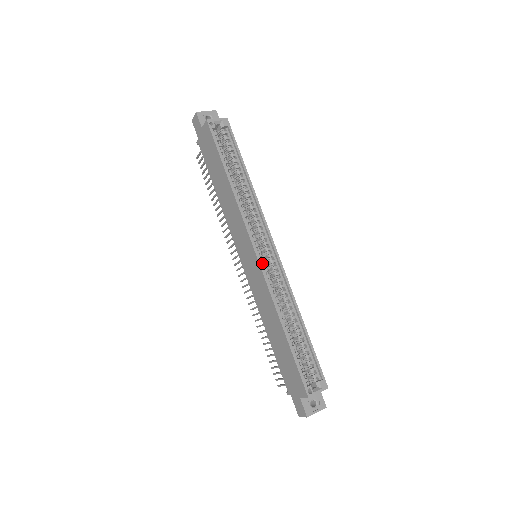
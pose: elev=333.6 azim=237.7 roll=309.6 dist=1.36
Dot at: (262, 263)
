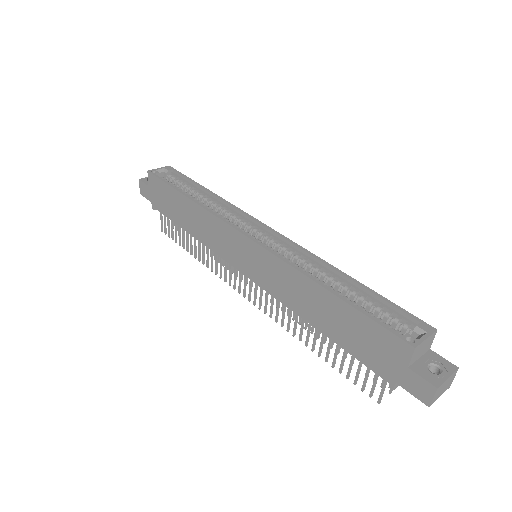
Dot at: (260, 244)
